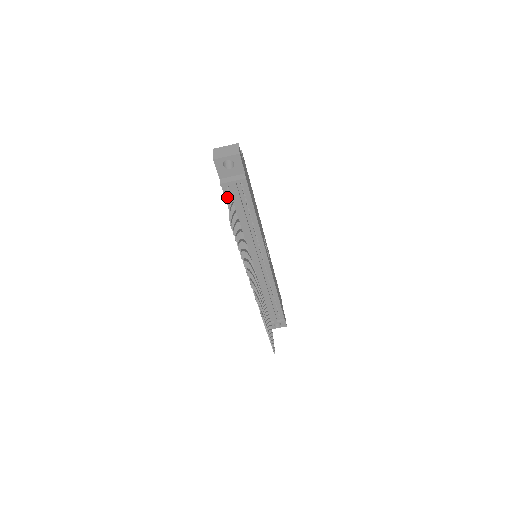
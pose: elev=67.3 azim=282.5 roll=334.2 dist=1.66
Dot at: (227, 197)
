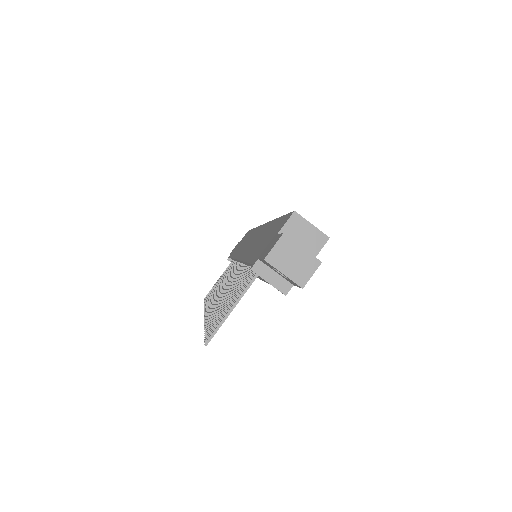
Dot at: occluded
